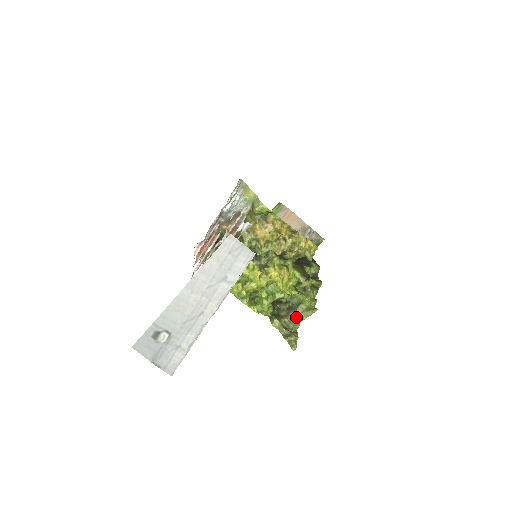
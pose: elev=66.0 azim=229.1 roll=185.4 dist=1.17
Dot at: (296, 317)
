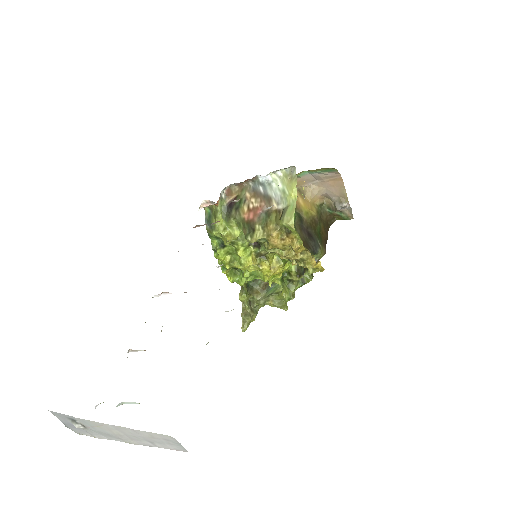
Dot at: (265, 302)
